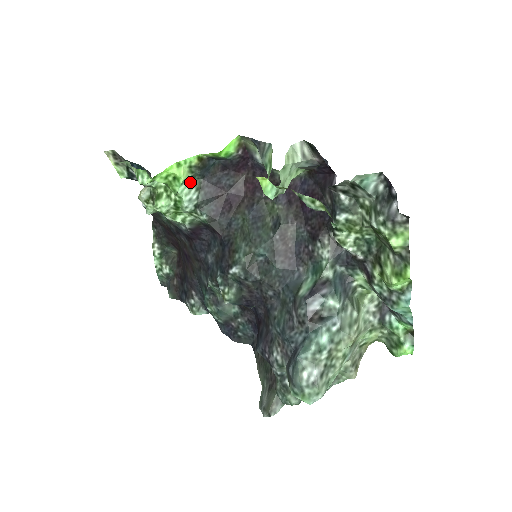
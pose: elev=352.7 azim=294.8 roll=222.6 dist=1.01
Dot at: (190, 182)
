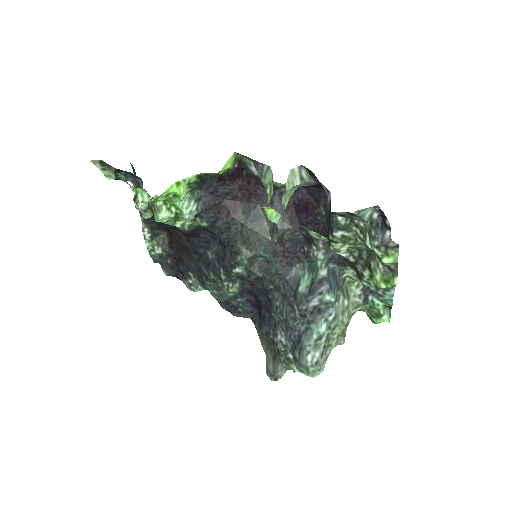
Dot at: (188, 195)
